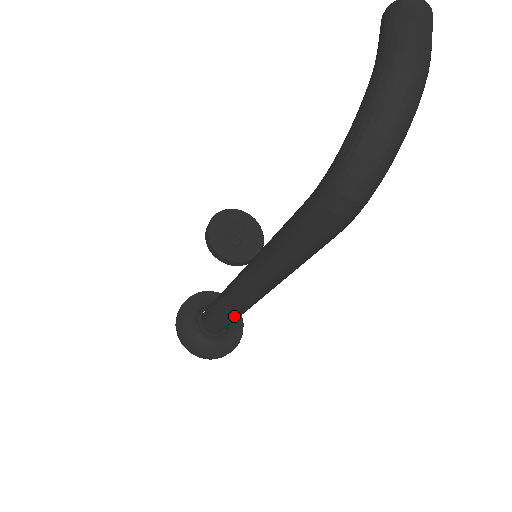
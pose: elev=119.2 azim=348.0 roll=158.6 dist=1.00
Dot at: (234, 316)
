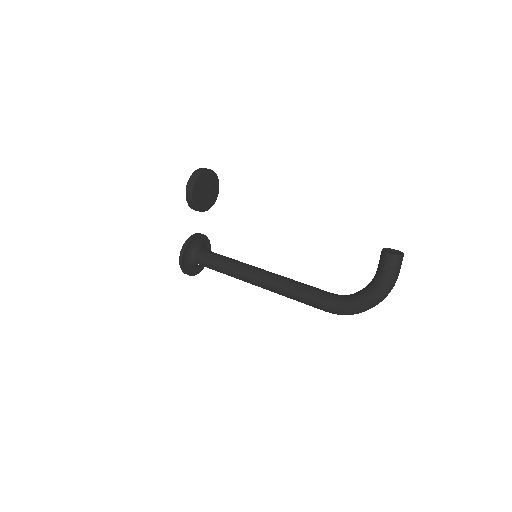
Dot at: occluded
